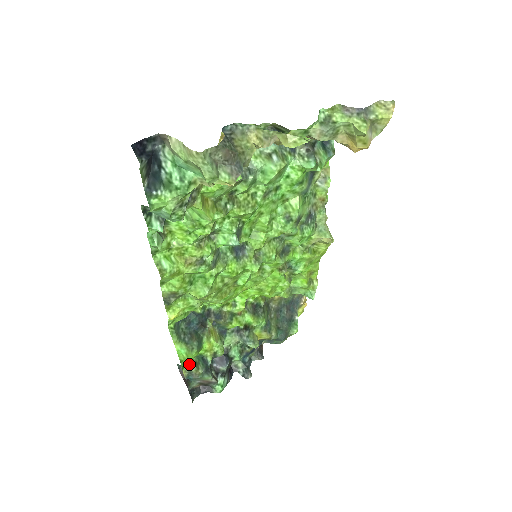
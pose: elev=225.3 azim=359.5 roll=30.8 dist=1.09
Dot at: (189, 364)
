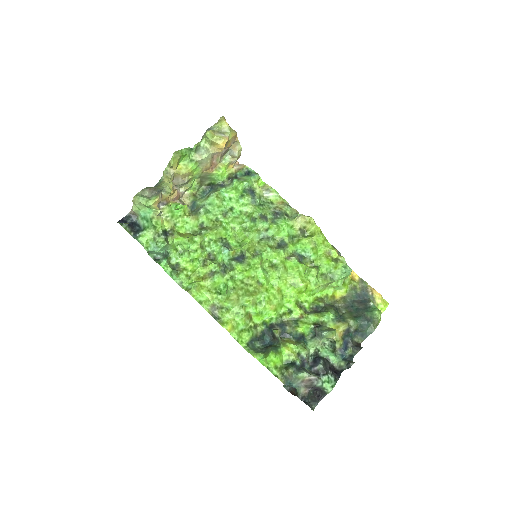
Dot at: (280, 371)
